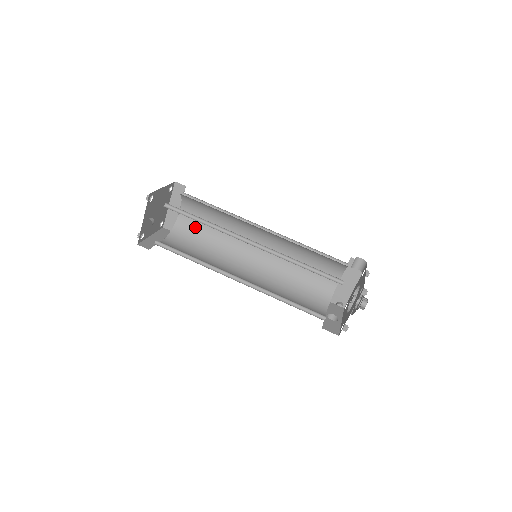
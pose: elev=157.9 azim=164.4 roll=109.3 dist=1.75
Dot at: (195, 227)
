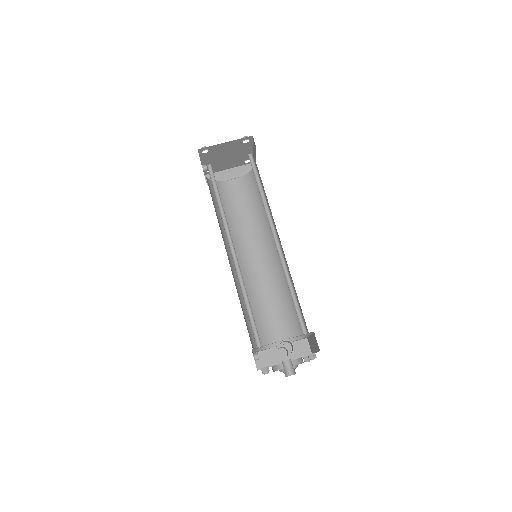
Dot at: occluded
